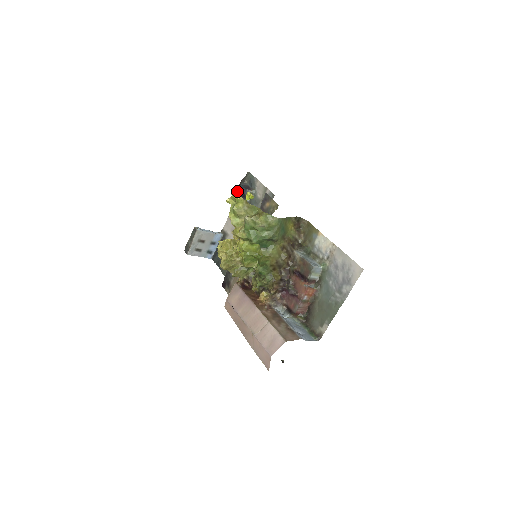
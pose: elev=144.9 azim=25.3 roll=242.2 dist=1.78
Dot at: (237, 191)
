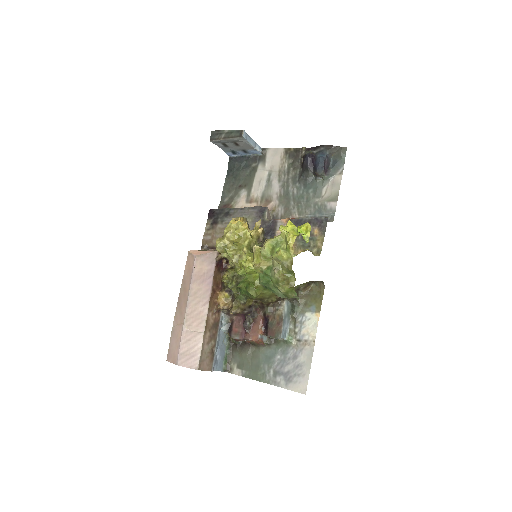
Dot at: (317, 146)
